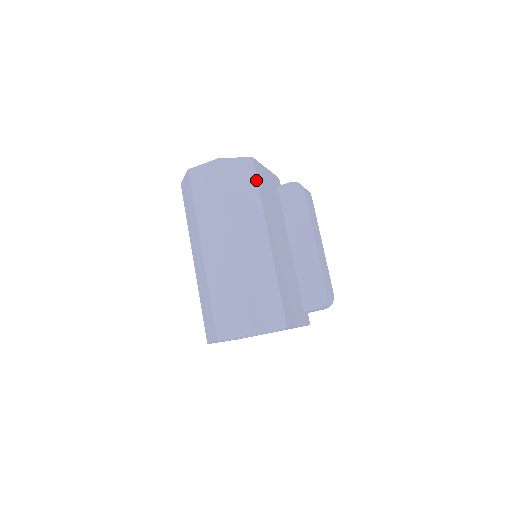
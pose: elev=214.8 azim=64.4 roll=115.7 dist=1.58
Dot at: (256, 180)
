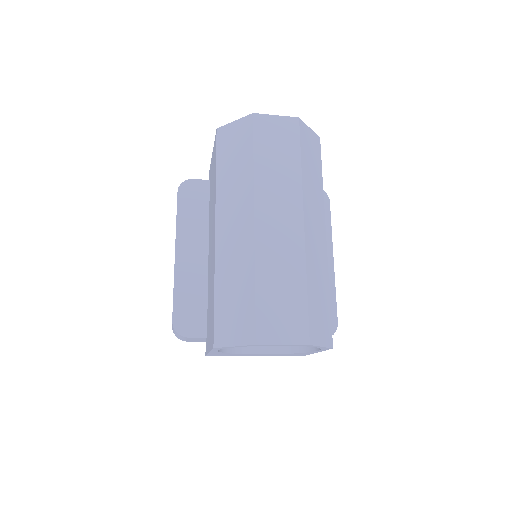
Dot at: (321, 163)
